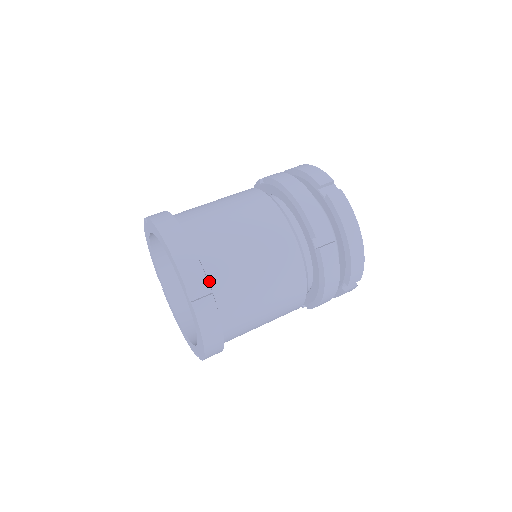
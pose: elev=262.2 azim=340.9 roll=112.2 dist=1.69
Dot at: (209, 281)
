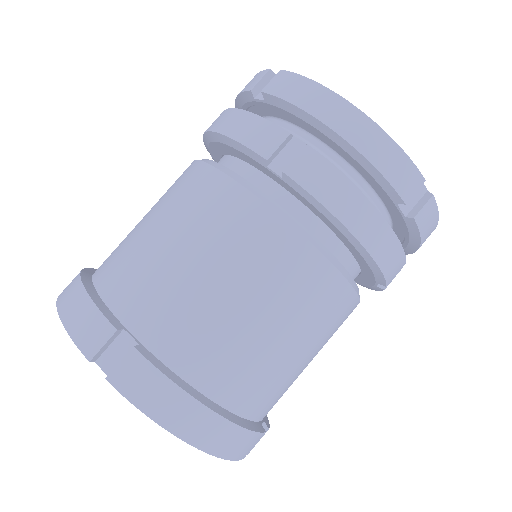
Dot at: (128, 329)
